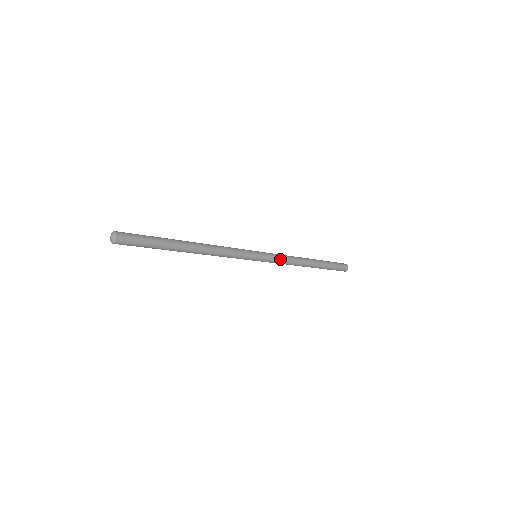
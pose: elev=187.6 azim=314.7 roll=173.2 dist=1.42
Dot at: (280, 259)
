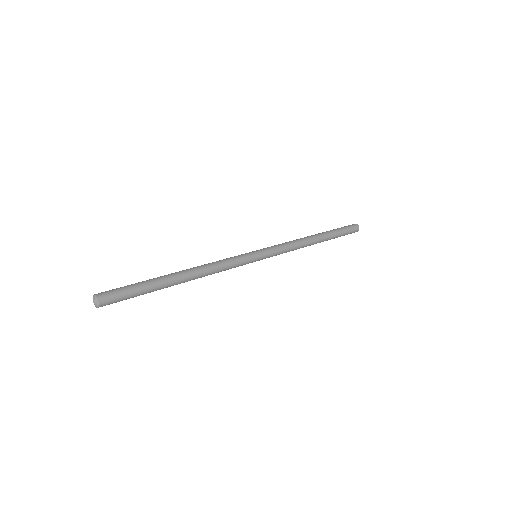
Dot at: occluded
